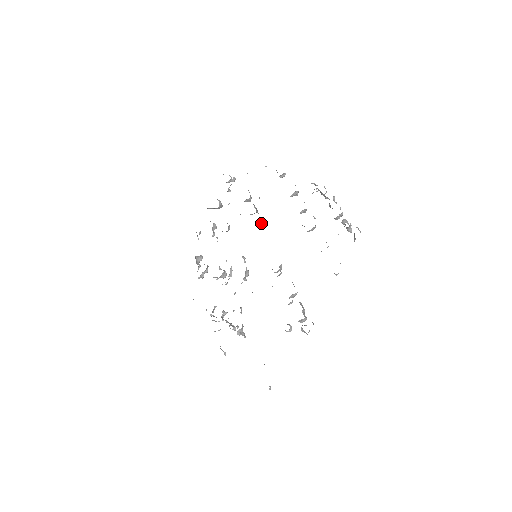
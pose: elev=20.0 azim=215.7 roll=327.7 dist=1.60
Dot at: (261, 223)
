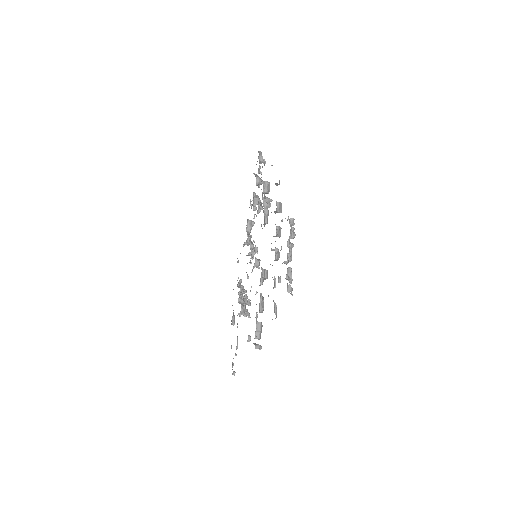
Dot at: occluded
